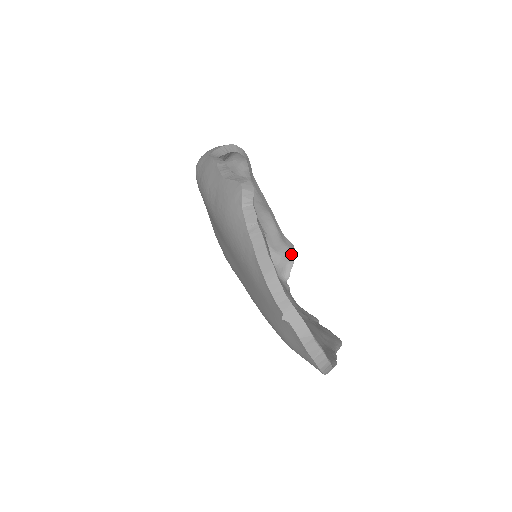
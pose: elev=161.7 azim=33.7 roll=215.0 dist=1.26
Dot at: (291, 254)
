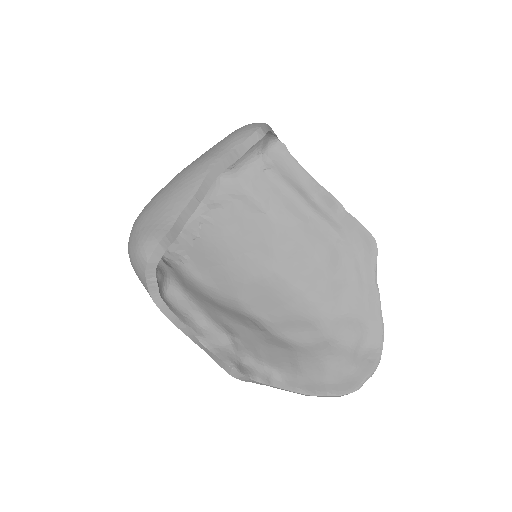
Dot at: (261, 137)
